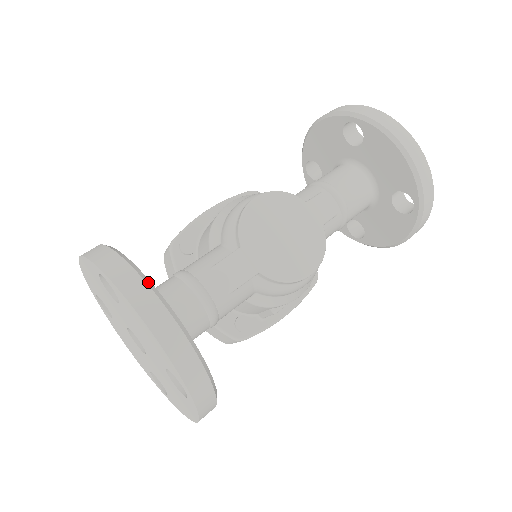
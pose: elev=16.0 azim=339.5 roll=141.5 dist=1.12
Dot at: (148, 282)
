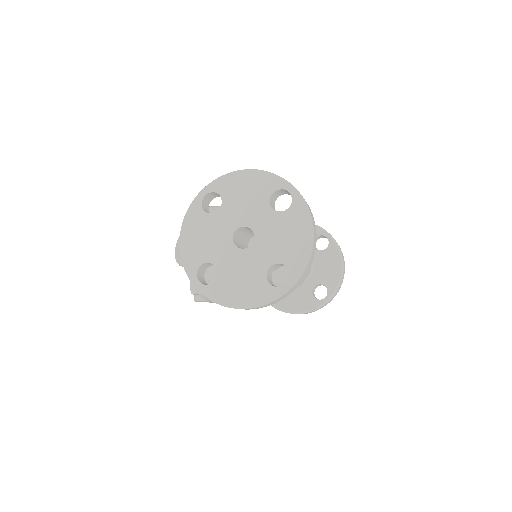
Dot at: occluded
